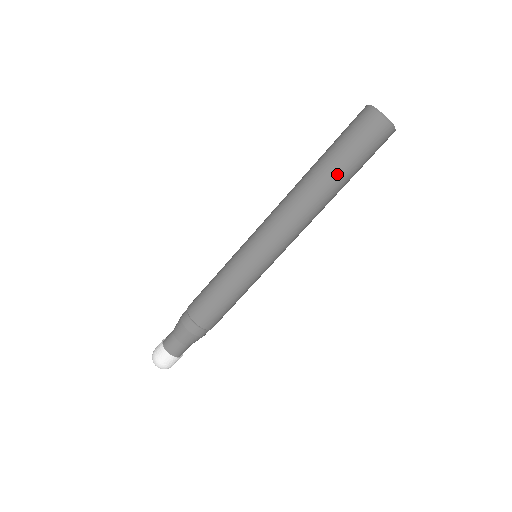
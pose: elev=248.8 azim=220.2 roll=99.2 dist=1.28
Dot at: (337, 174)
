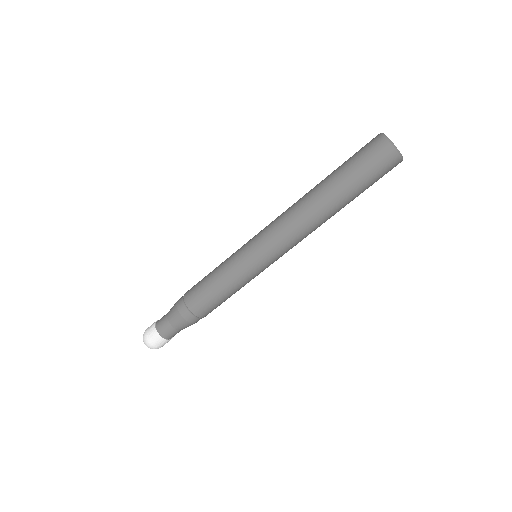
Dot at: (334, 181)
